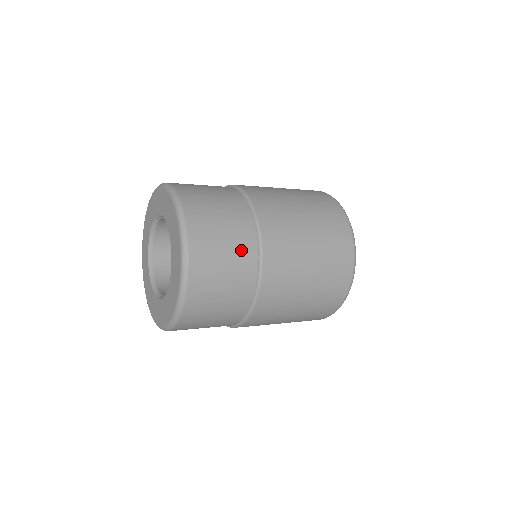
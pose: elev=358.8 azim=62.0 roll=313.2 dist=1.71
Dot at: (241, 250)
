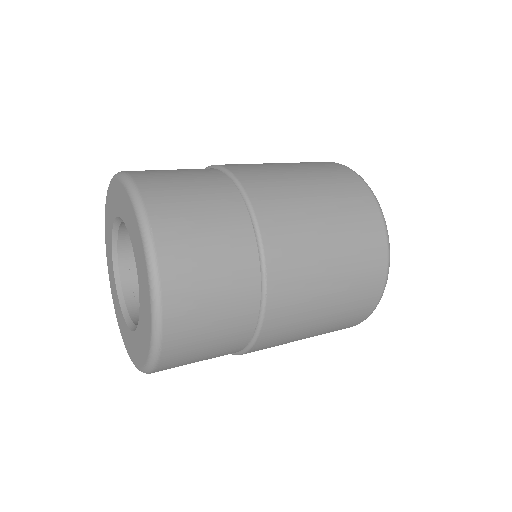
Dot at: occluded
